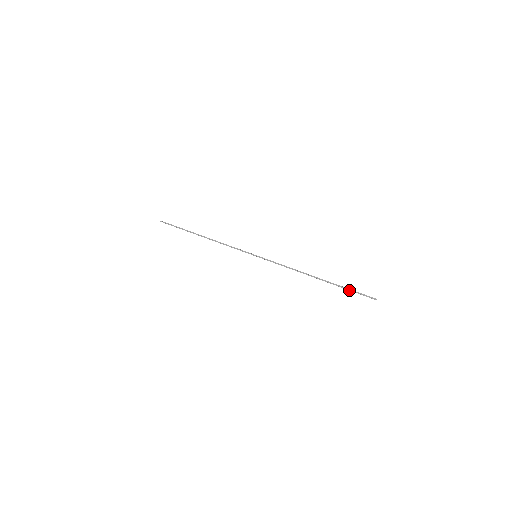
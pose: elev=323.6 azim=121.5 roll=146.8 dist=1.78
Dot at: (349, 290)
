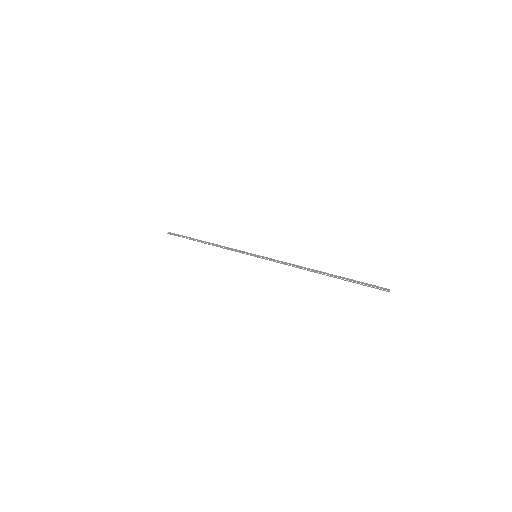
Dot at: occluded
